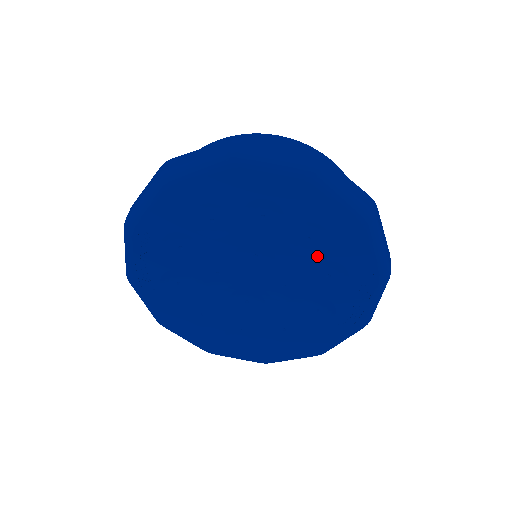
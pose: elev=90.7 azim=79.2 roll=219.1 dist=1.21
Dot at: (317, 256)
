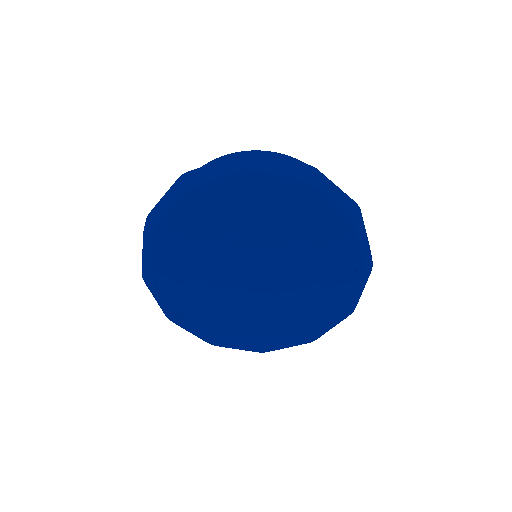
Dot at: (290, 232)
